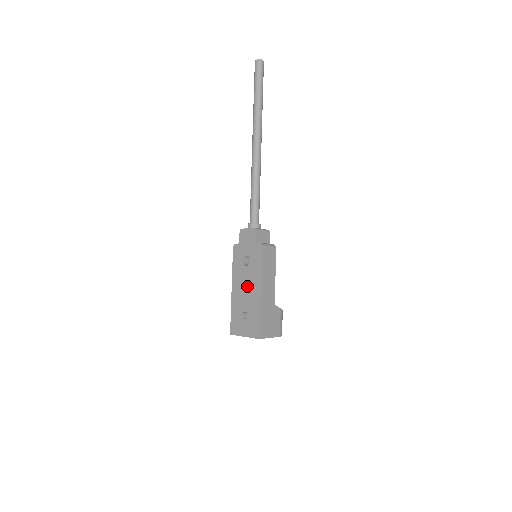
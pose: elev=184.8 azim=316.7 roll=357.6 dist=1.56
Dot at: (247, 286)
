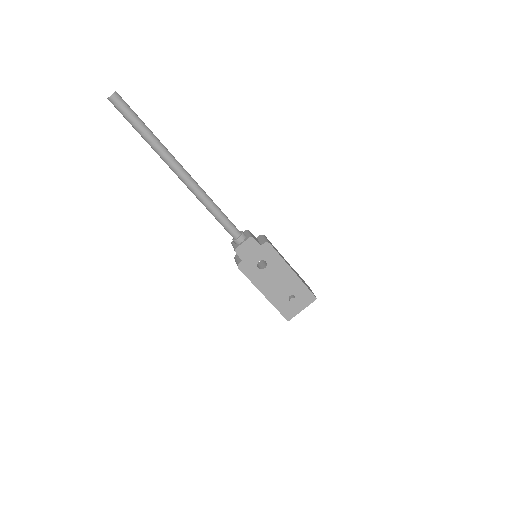
Dot at: (278, 280)
